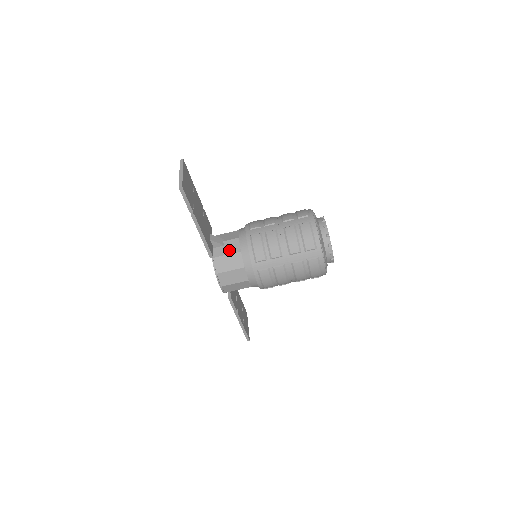
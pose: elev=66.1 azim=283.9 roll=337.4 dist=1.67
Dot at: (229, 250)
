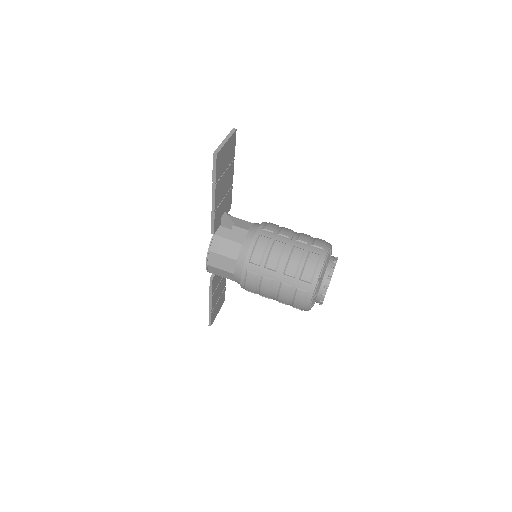
Dot at: (233, 236)
